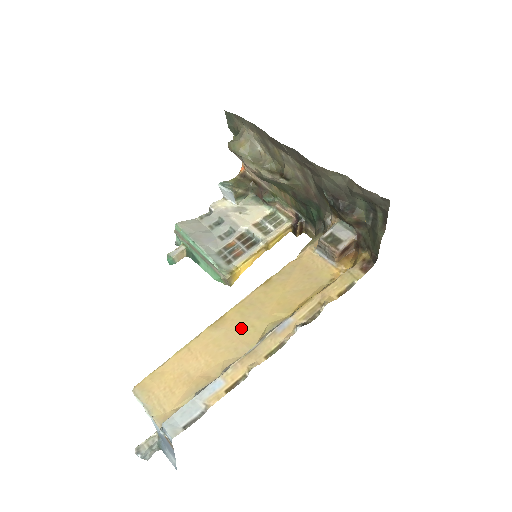
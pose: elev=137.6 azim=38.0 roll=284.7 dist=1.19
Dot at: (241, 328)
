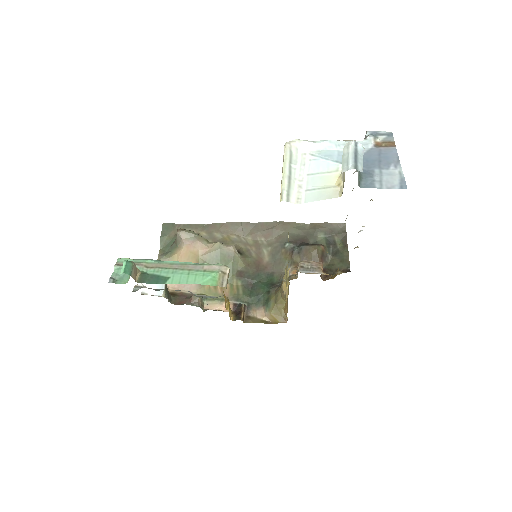
Dot at: occluded
